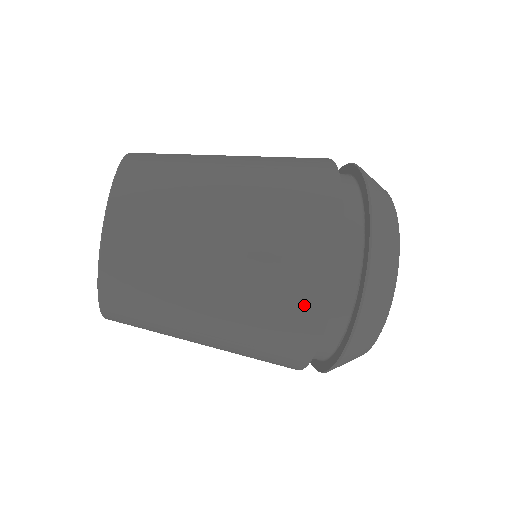
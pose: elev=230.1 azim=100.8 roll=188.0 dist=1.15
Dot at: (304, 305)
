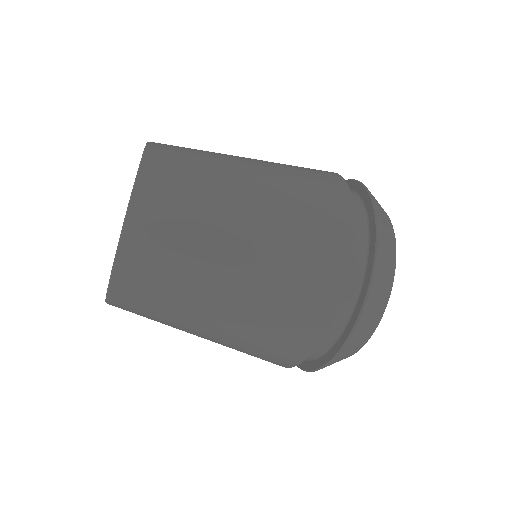
Dot at: (331, 213)
